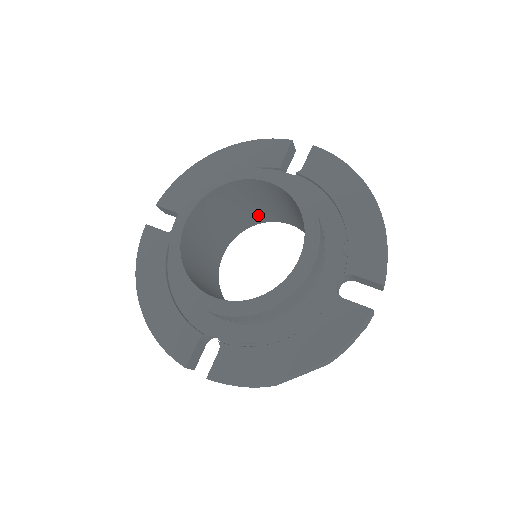
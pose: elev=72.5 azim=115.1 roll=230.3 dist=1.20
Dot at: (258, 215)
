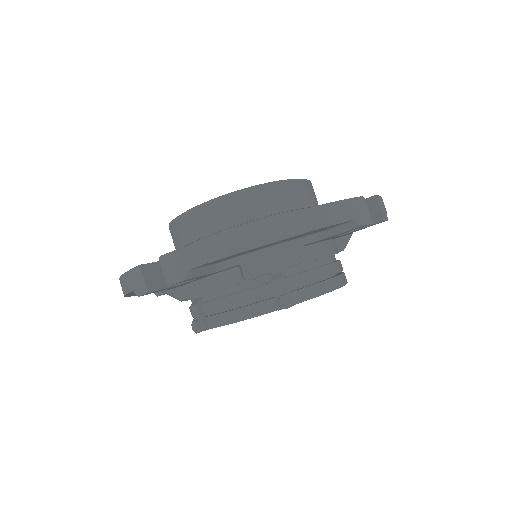
Dot at: occluded
